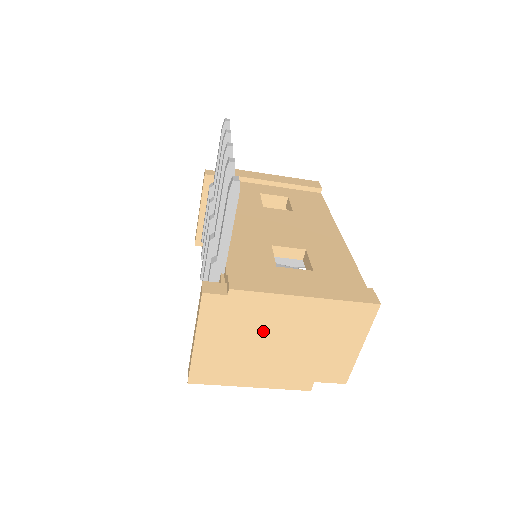
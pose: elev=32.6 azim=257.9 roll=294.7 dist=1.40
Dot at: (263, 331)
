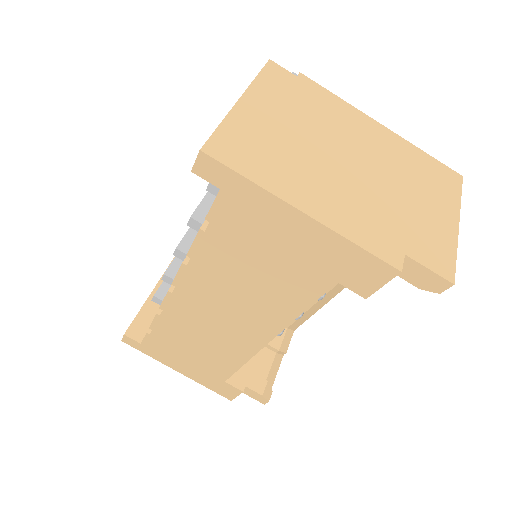
Dot at: (332, 135)
